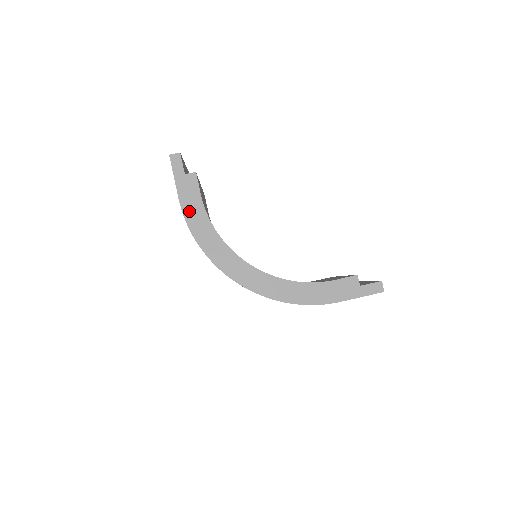
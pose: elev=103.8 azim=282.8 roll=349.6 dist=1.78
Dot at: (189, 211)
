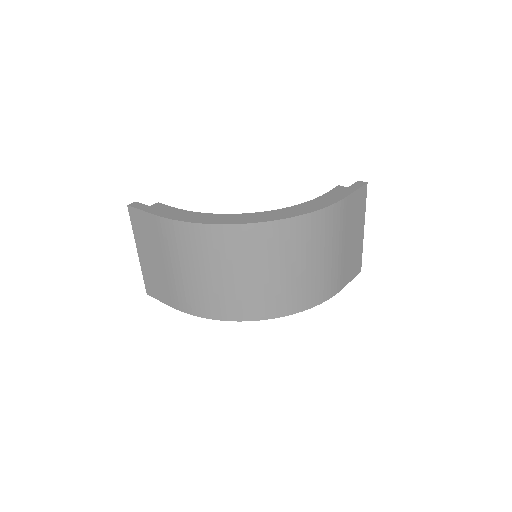
Dot at: (171, 215)
